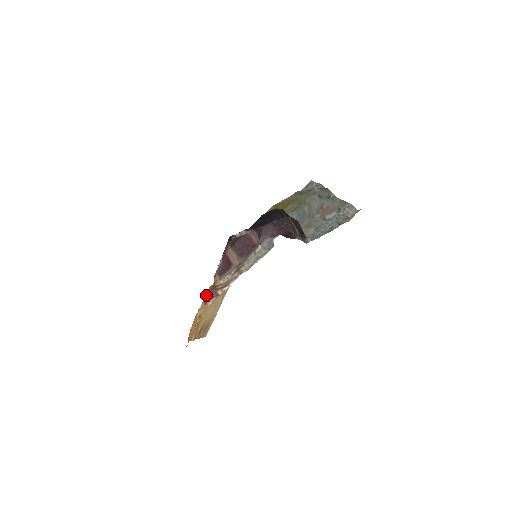
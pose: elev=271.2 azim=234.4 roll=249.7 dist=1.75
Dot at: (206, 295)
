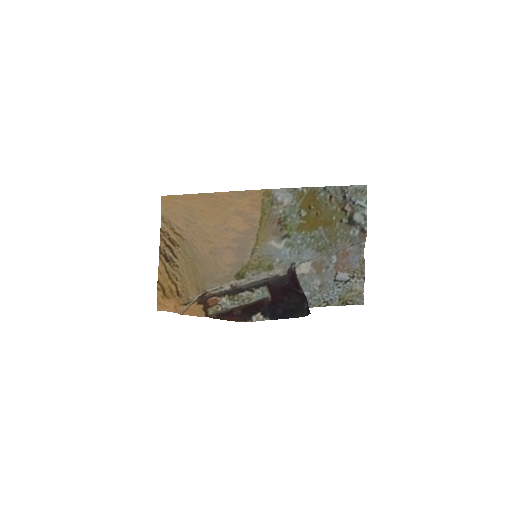
Dot at: (195, 304)
